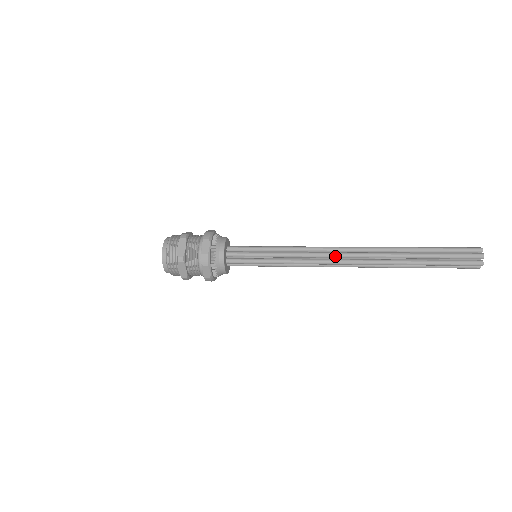
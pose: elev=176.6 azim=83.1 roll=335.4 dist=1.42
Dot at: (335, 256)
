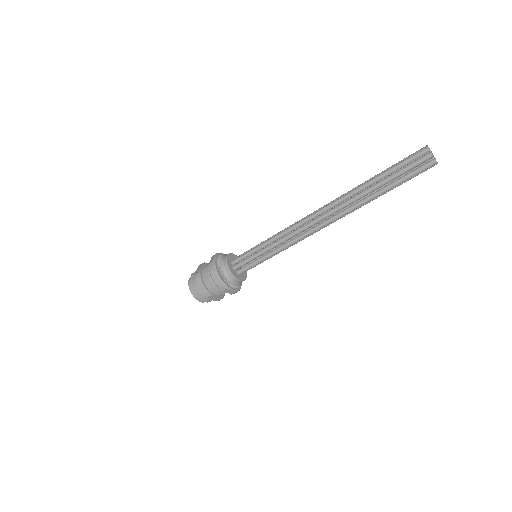
Dot at: (307, 219)
